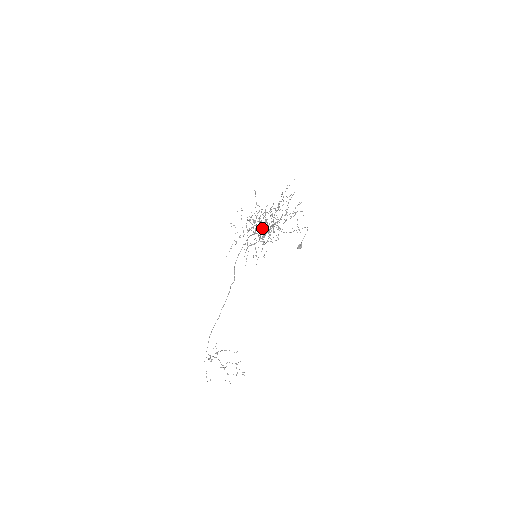
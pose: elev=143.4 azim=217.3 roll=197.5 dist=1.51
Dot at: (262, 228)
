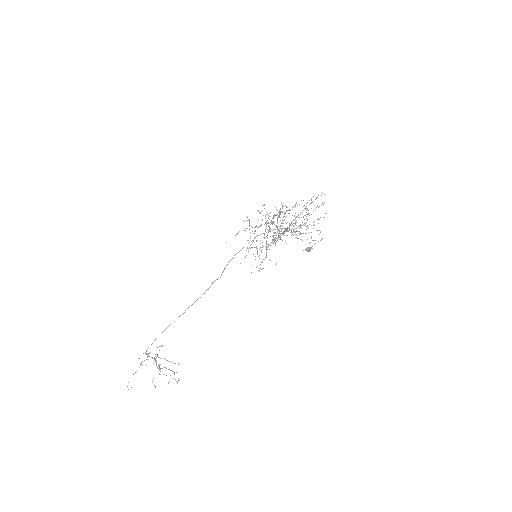
Dot at: (277, 226)
